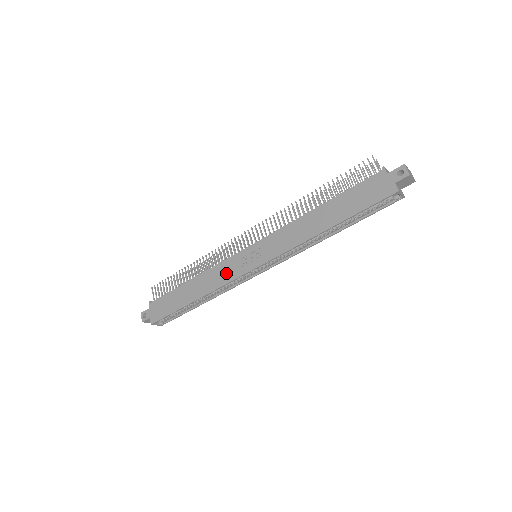
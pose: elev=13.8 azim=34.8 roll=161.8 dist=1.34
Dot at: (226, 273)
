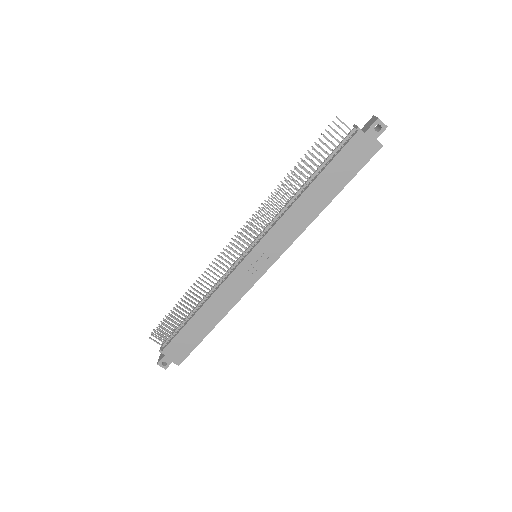
Dot at: (238, 287)
